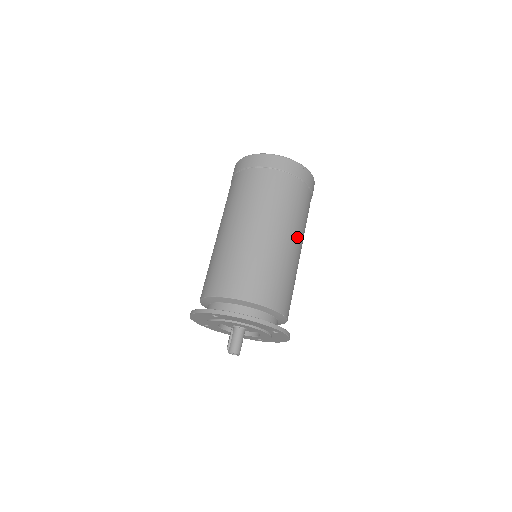
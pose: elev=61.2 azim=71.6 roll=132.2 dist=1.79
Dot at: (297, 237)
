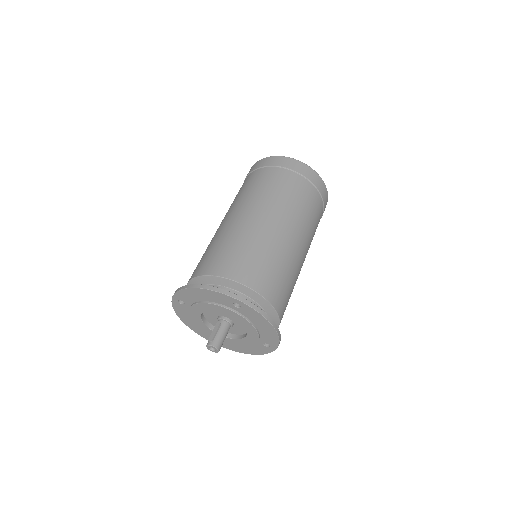
Dot at: occluded
